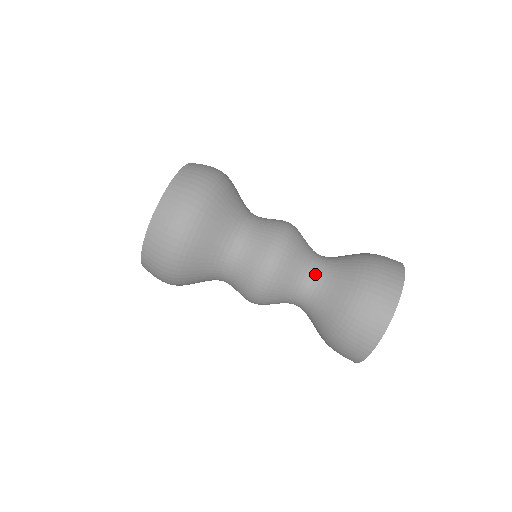
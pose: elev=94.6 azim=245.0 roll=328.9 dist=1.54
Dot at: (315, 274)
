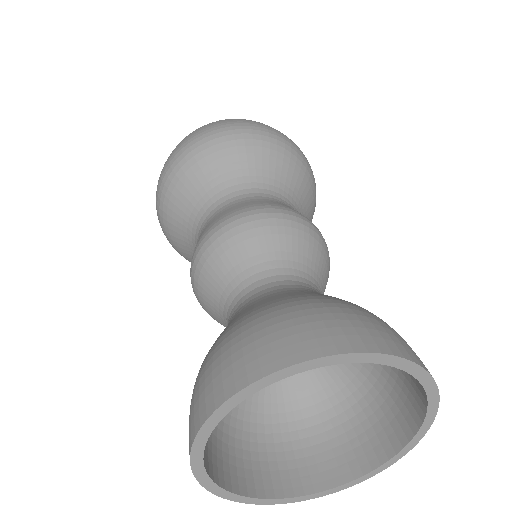
Dot at: (242, 296)
